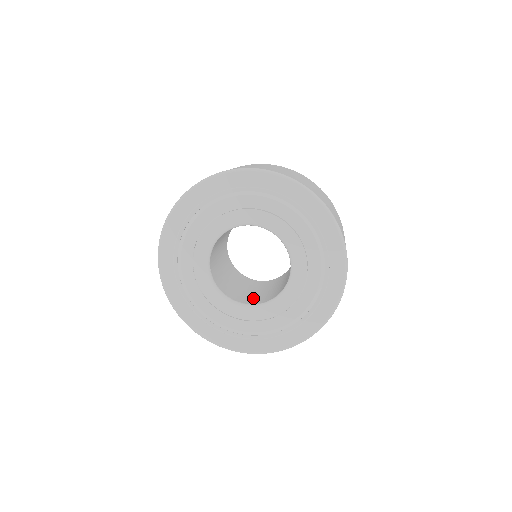
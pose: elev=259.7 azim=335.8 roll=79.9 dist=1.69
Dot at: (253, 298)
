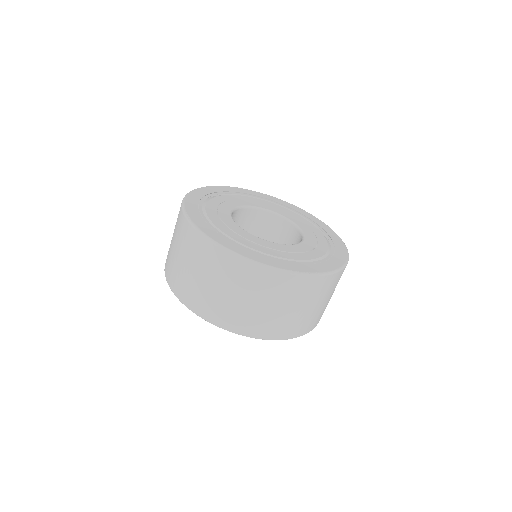
Dot at: occluded
